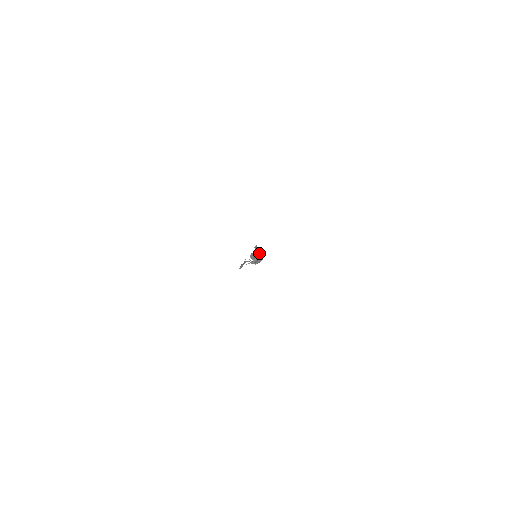
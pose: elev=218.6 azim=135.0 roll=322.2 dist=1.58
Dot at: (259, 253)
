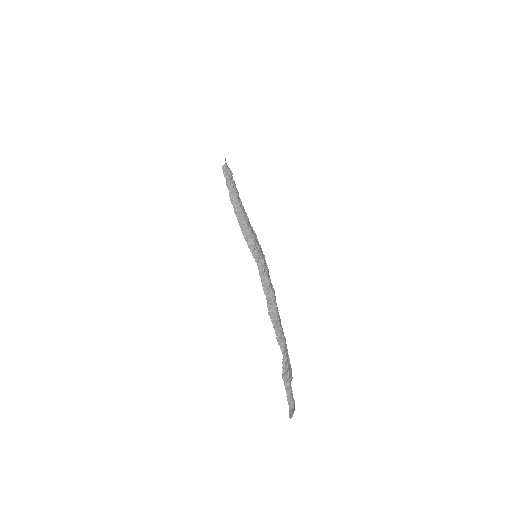
Dot at: (254, 236)
